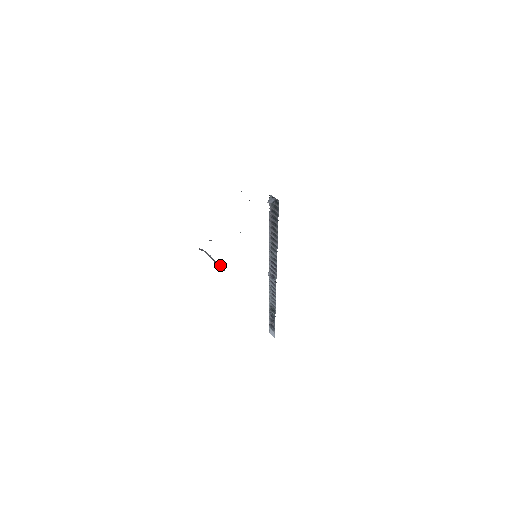
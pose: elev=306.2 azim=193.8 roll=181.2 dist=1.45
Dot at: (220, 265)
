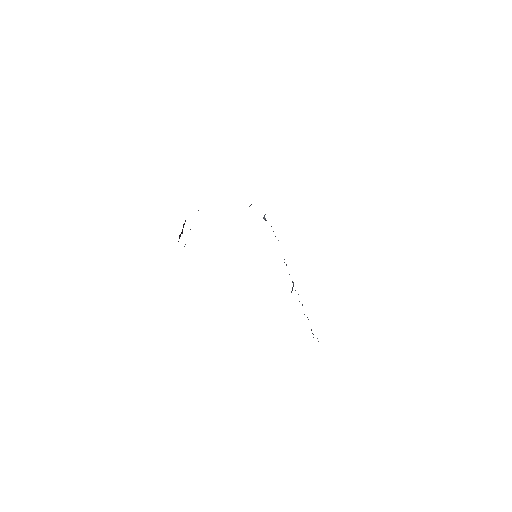
Dot at: occluded
